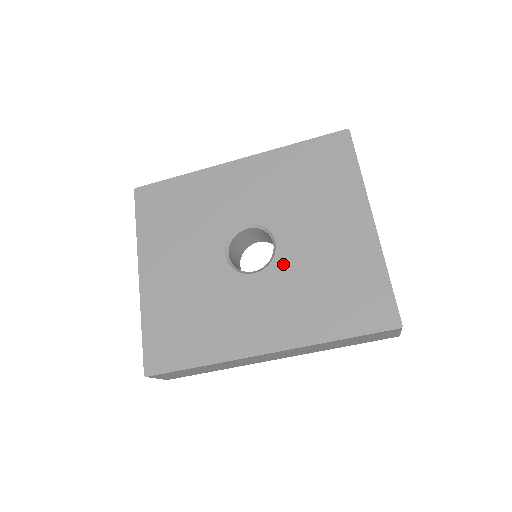
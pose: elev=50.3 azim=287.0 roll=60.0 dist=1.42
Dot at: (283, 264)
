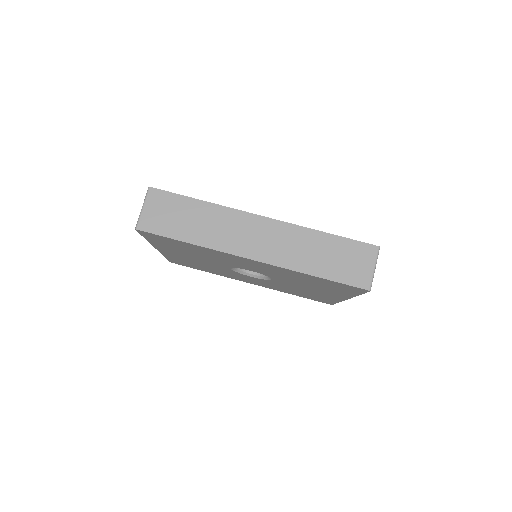
Dot at: occluded
